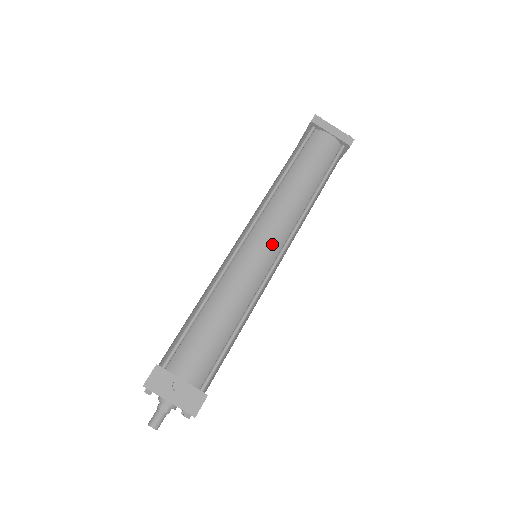
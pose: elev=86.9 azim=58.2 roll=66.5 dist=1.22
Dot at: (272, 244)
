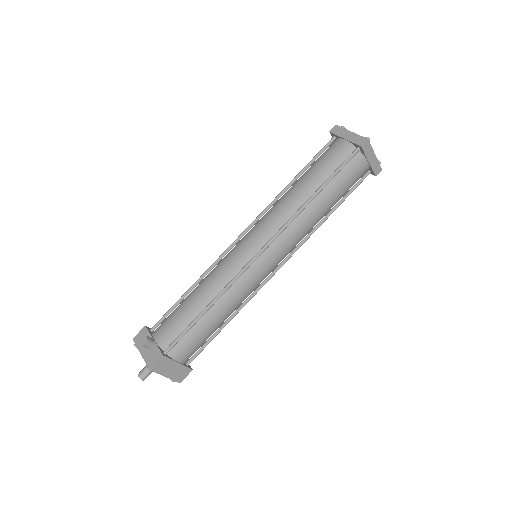
Dot at: (255, 241)
